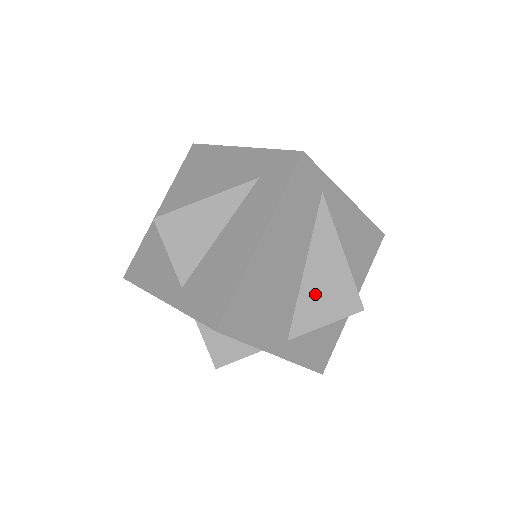
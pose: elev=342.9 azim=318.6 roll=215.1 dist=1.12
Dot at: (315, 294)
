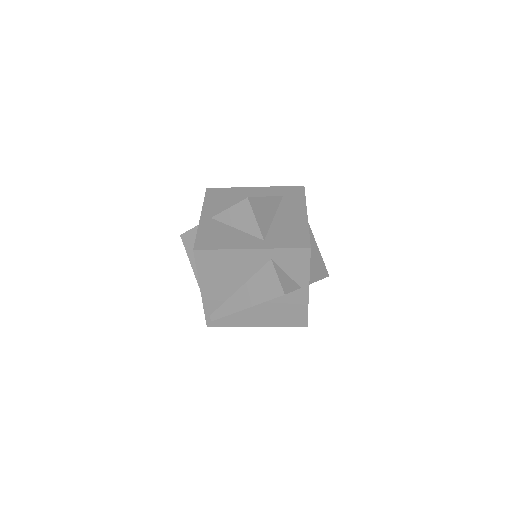
Dot at: (312, 262)
